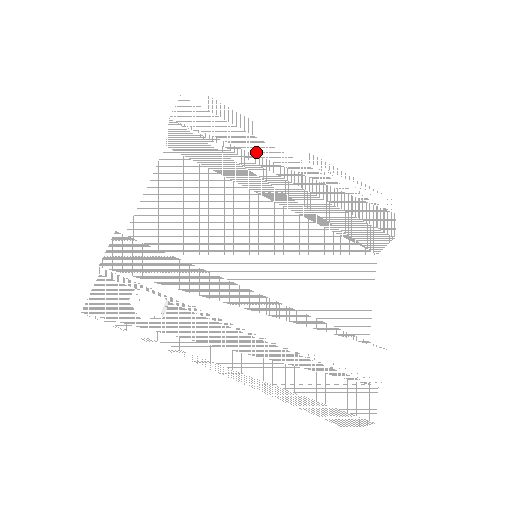
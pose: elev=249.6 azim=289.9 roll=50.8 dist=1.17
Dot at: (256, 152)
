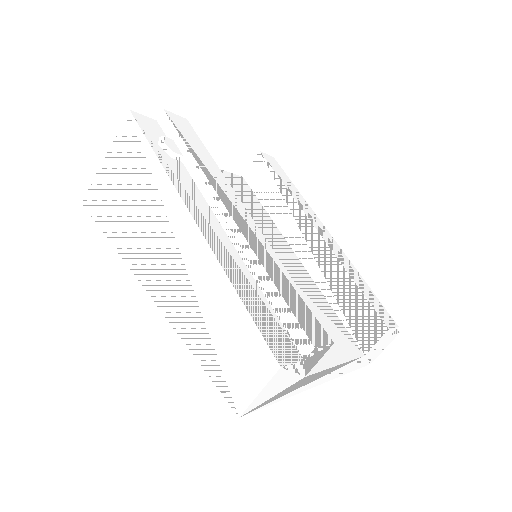
Dot at: (303, 204)
